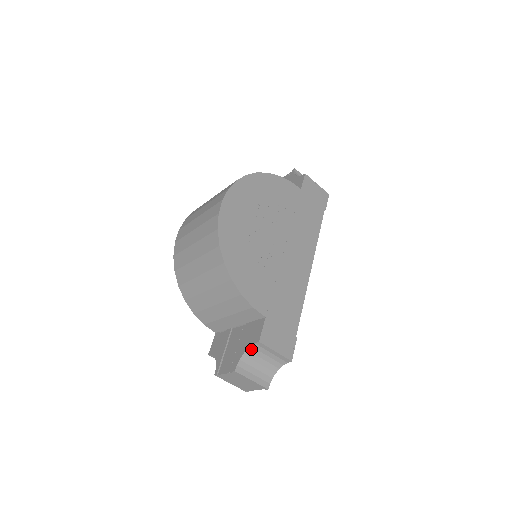
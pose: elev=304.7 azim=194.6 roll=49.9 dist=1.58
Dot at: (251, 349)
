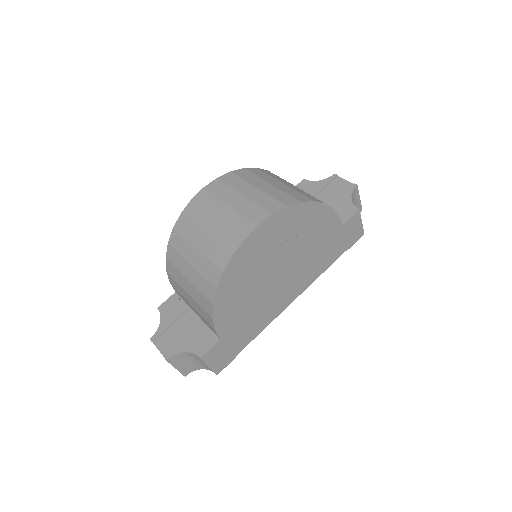
Dot at: (191, 354)
